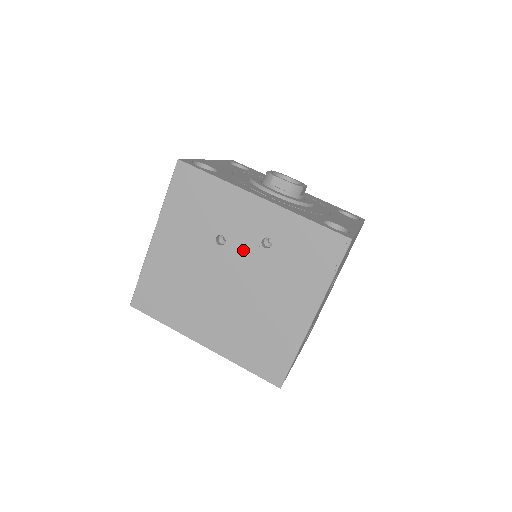
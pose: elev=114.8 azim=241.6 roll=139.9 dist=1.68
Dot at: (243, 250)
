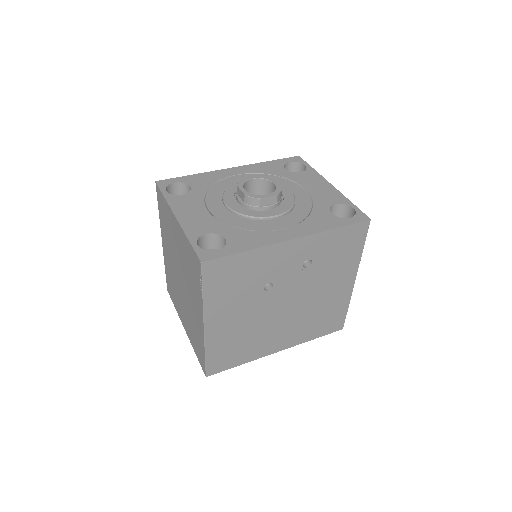
Dot at: (290, 280)
